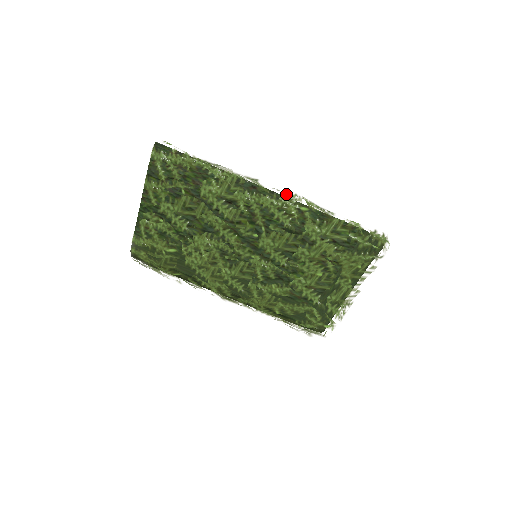
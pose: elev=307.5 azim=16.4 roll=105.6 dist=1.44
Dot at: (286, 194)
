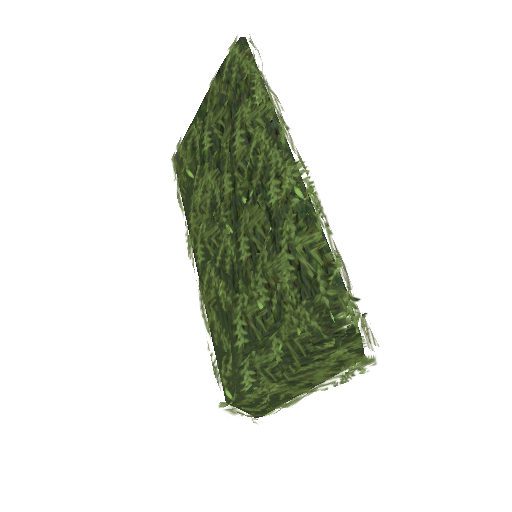
Dot at: (297, 161)
